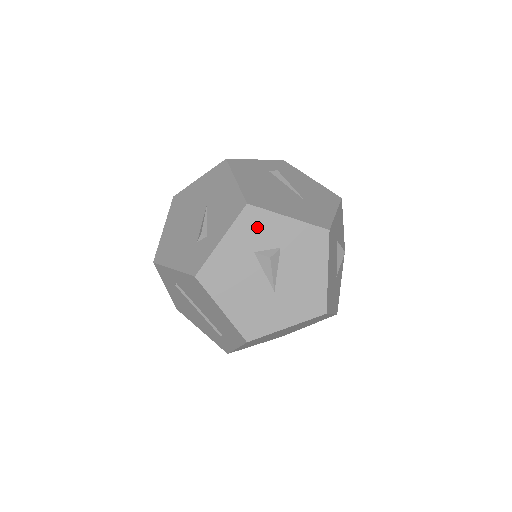
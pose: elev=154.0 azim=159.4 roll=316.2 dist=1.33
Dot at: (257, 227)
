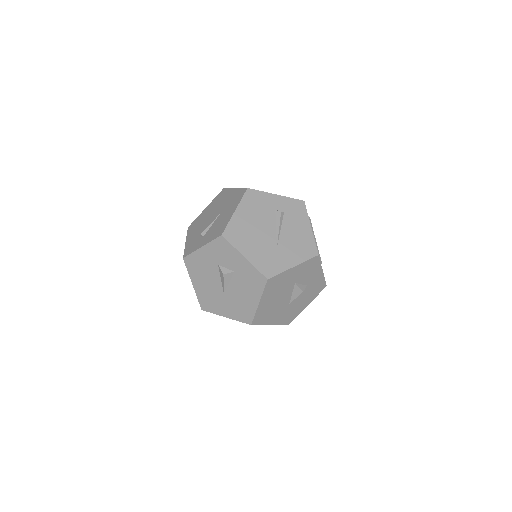
Dot at: (224, 252)
